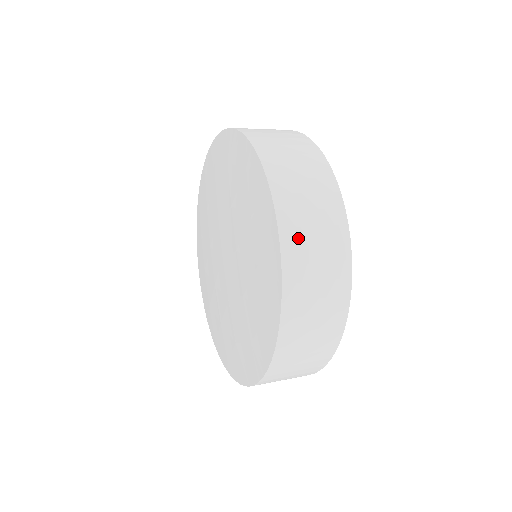
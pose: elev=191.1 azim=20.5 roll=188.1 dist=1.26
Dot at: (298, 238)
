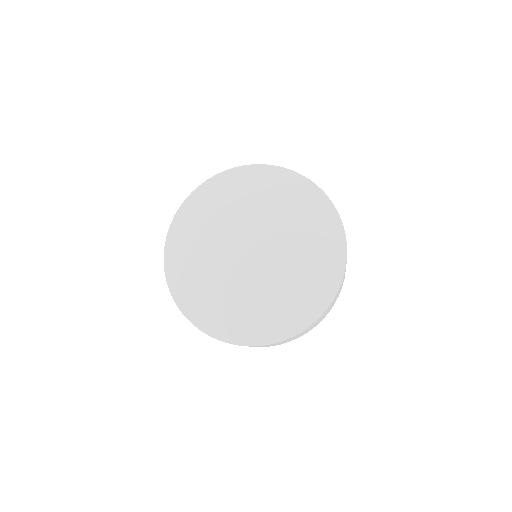
Dot at: occluded
